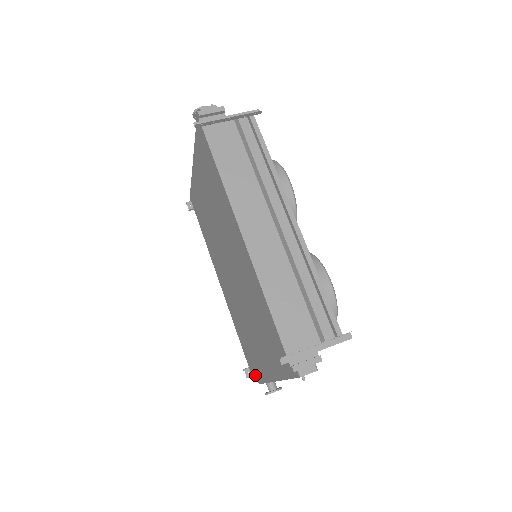
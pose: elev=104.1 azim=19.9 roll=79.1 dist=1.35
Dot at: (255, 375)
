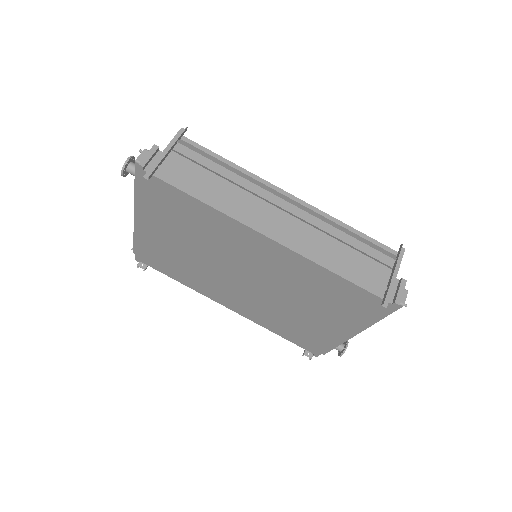
Dot at: (321, 350)
